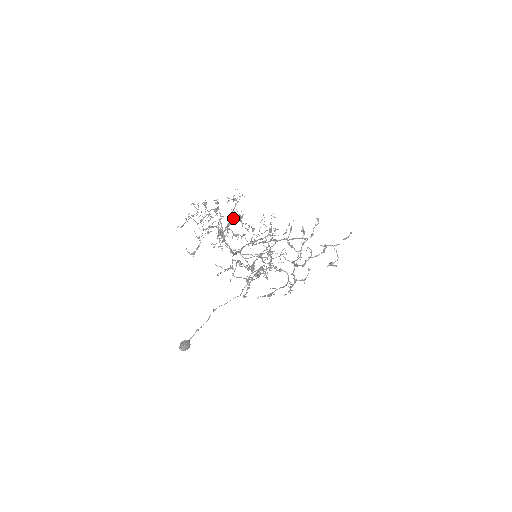
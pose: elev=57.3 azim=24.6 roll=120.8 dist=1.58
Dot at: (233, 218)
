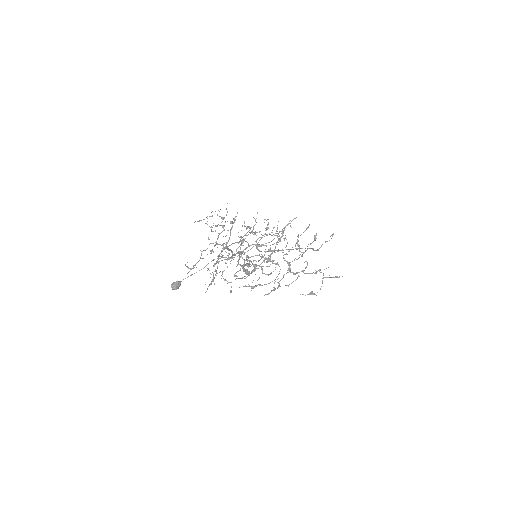
Dot at: occluded
